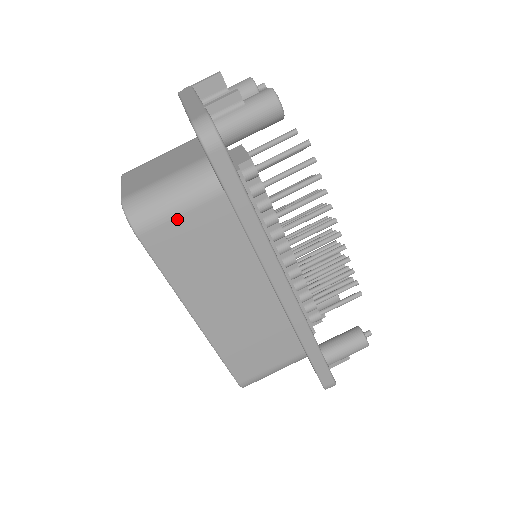
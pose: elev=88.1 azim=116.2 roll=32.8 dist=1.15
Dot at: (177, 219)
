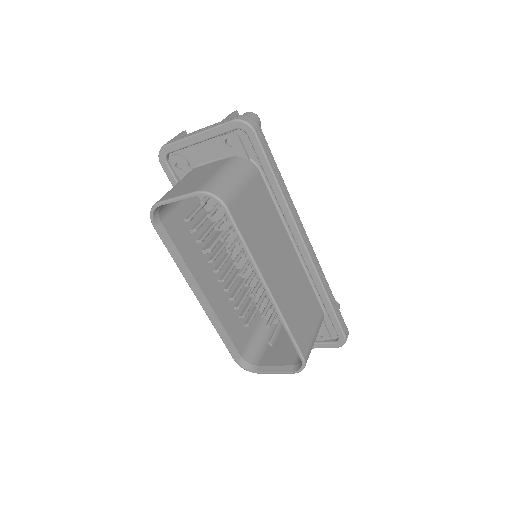
Dot at: (242, 193)
